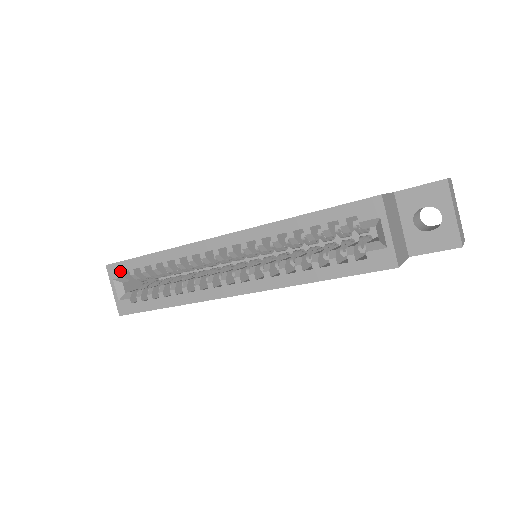
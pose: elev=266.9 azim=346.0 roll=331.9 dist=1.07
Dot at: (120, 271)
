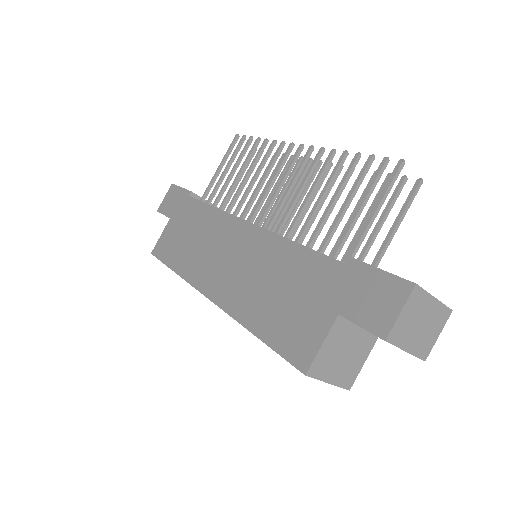
Dot at: occluded
